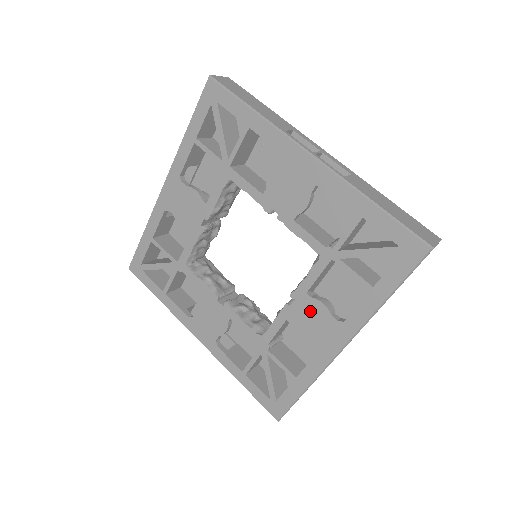
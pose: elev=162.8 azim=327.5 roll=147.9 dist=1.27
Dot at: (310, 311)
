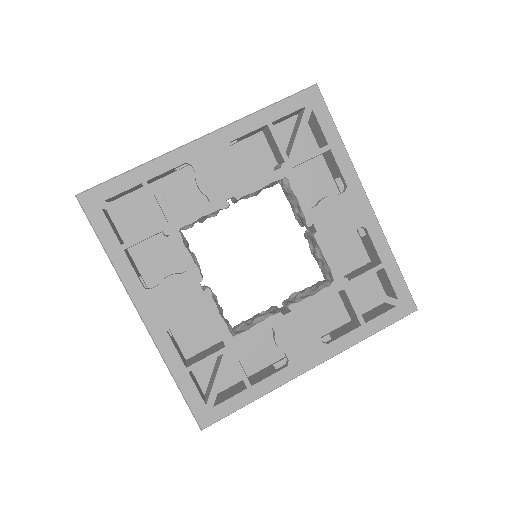
Dot at: (328, 214)
